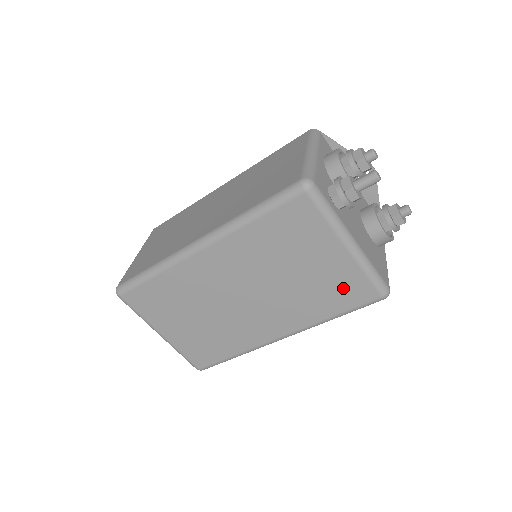
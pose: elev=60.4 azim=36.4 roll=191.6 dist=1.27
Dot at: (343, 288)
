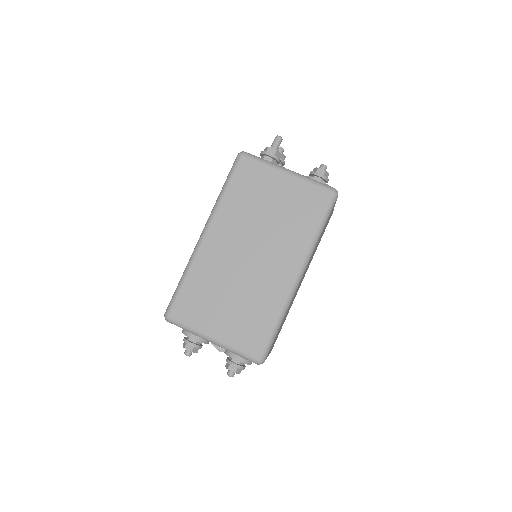
Dot at: (306, 202)
